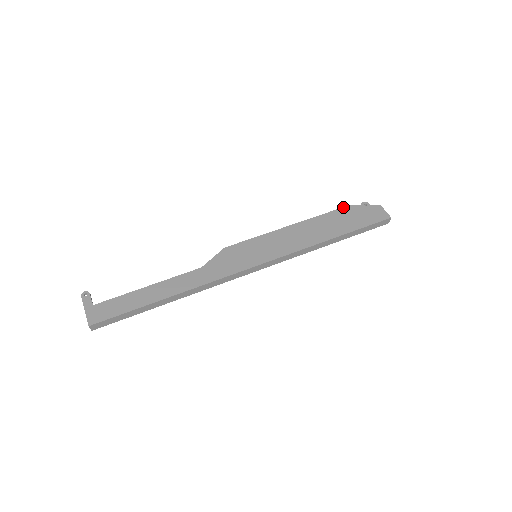
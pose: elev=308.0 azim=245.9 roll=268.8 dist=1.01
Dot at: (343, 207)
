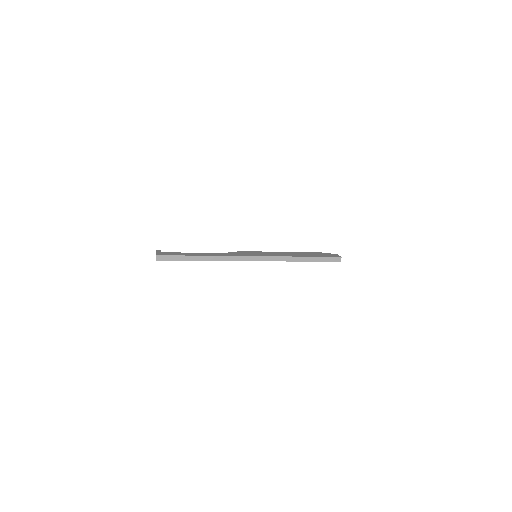
Dot at: (314, 252)
